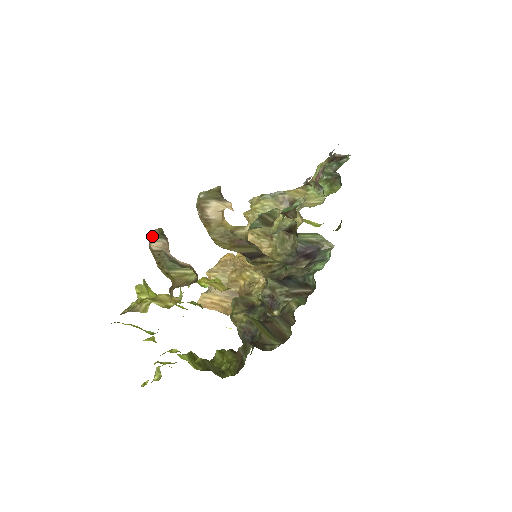
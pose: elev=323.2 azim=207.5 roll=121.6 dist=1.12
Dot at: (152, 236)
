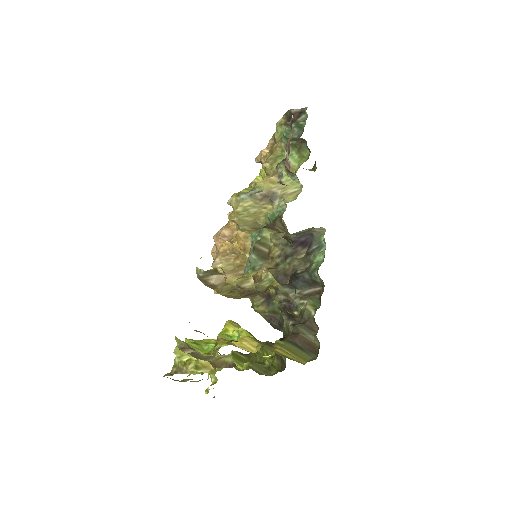
Dot at: (182, 348)
